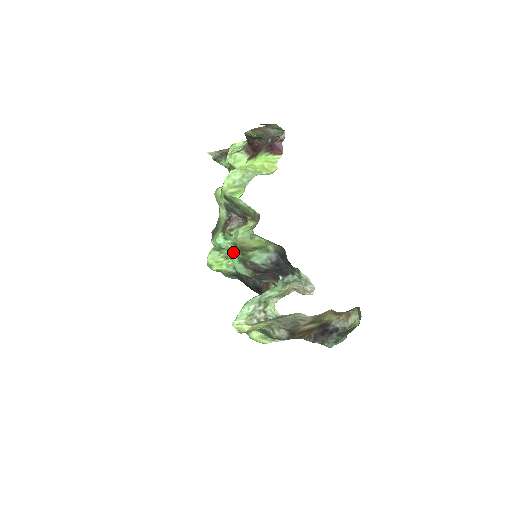
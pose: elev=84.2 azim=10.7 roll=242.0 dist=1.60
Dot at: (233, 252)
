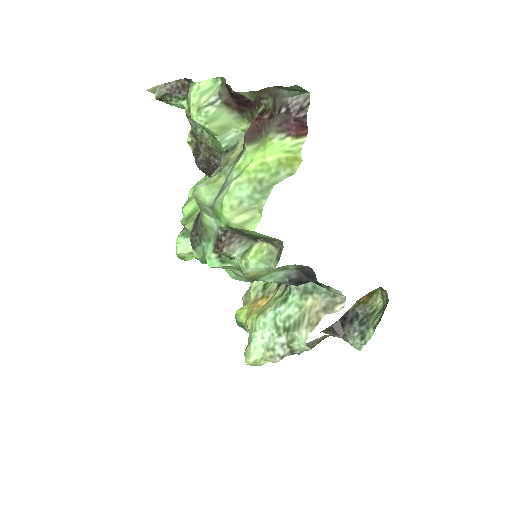
Dot at: (232, 271)
